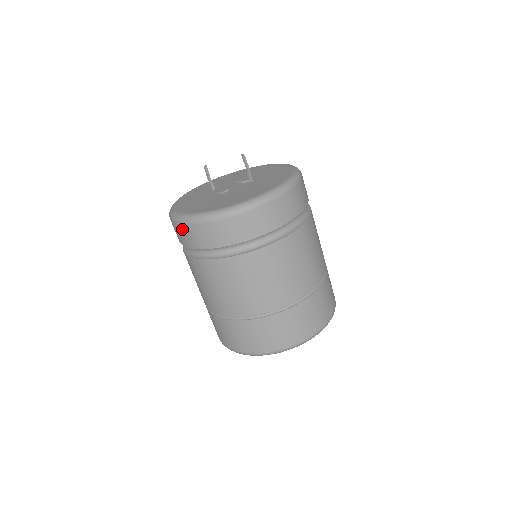
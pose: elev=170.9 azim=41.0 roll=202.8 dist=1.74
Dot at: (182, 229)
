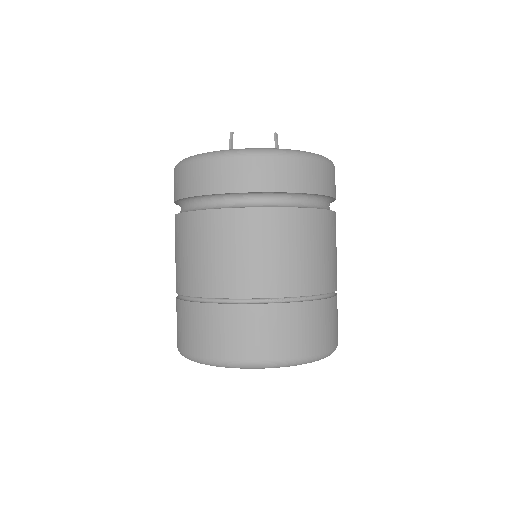
Dot at: (196, 169)
